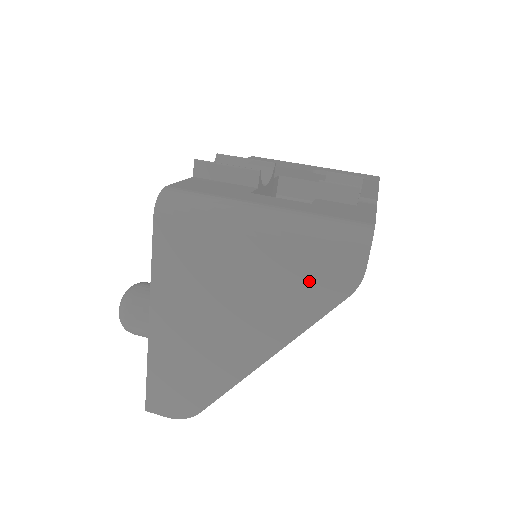
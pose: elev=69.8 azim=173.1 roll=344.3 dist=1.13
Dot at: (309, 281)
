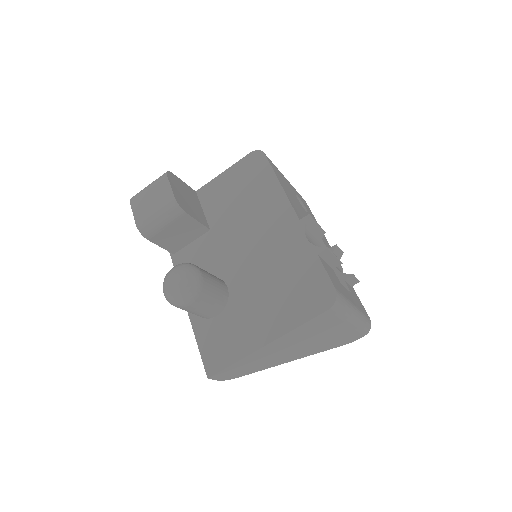
Dot at: (342, 339)
